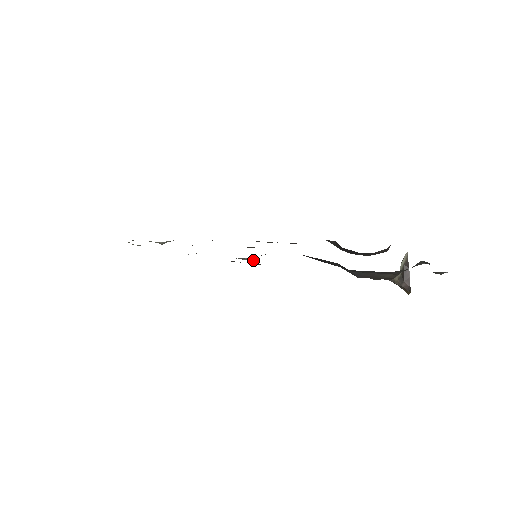
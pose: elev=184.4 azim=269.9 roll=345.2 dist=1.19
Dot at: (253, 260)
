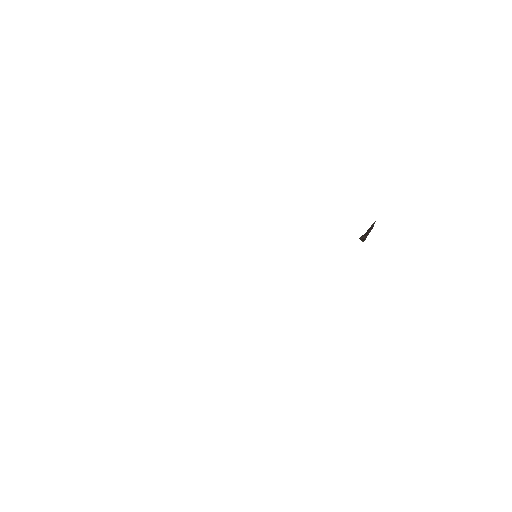
Dot at: occluded
